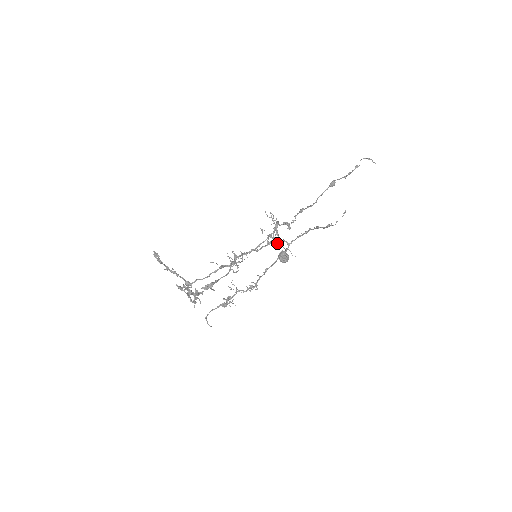
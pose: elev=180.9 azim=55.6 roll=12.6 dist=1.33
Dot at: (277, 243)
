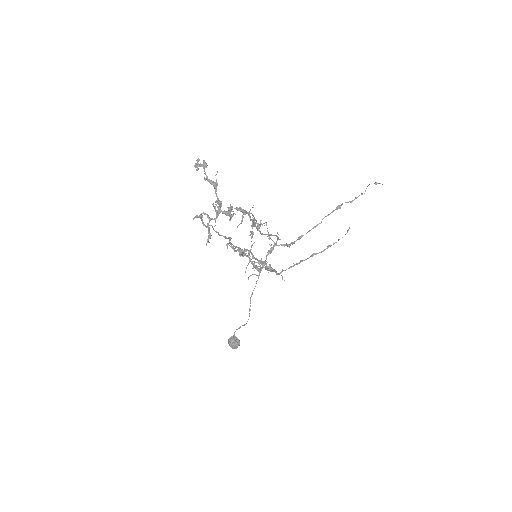
Dot at: (268, 267)
